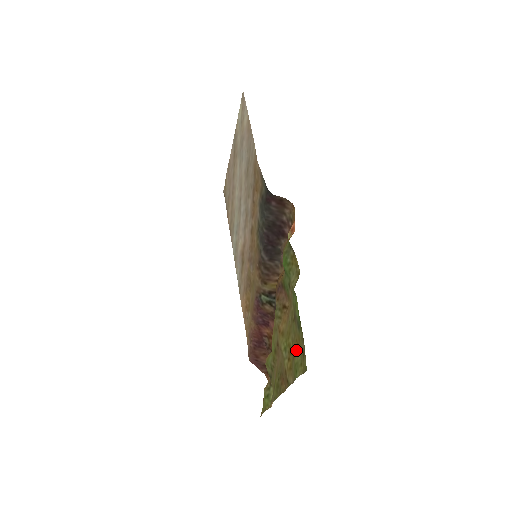
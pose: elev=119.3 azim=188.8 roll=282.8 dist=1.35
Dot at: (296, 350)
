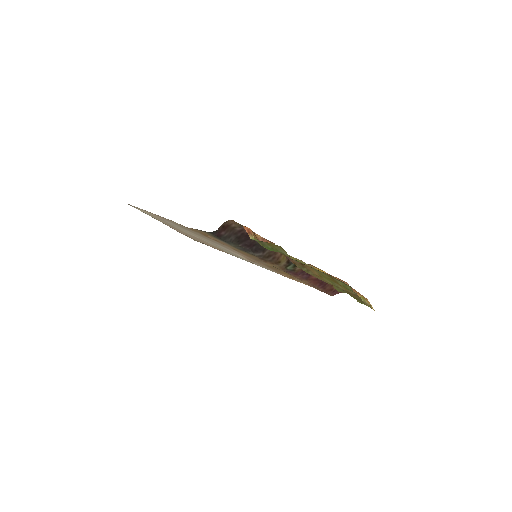
Dot at: (334, 280)
